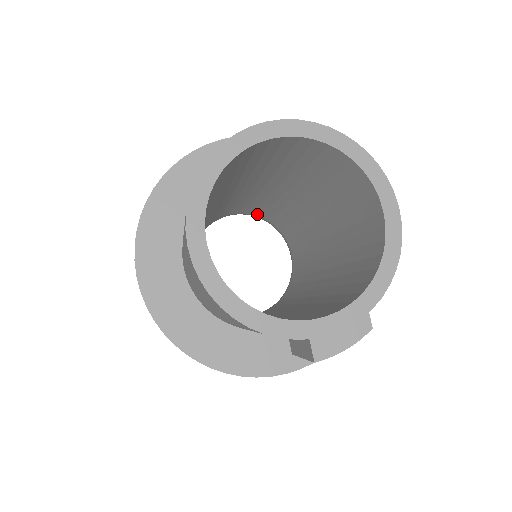
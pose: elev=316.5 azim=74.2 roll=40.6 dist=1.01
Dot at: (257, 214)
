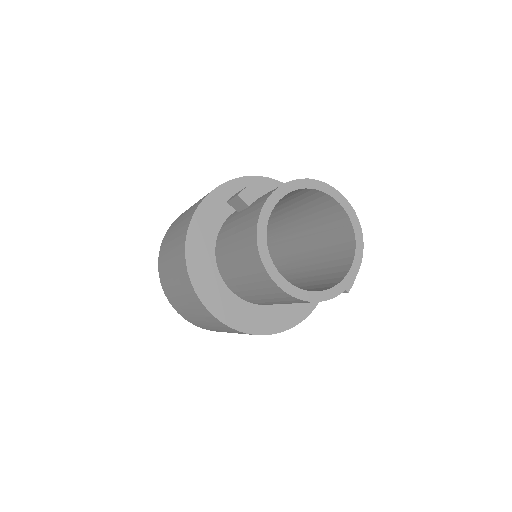
Dot at: occluded
